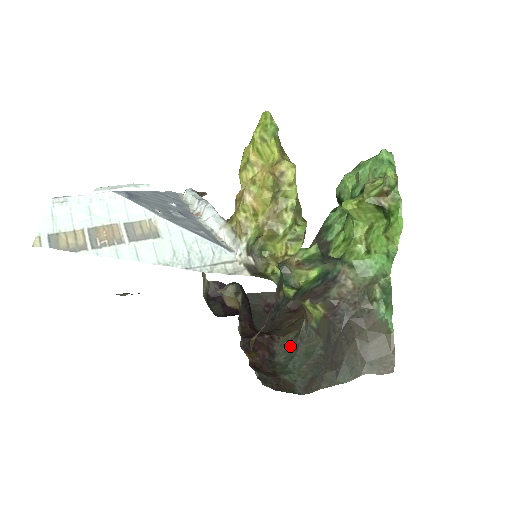
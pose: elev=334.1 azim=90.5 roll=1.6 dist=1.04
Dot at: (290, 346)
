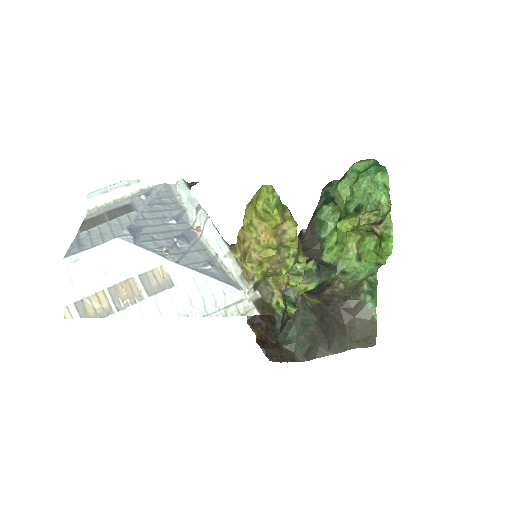
Dot at: occluded
